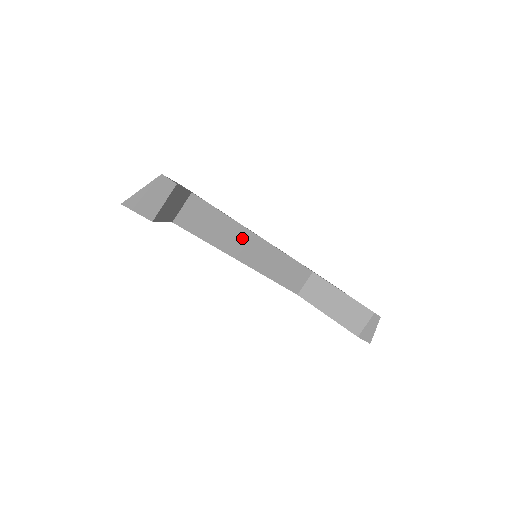
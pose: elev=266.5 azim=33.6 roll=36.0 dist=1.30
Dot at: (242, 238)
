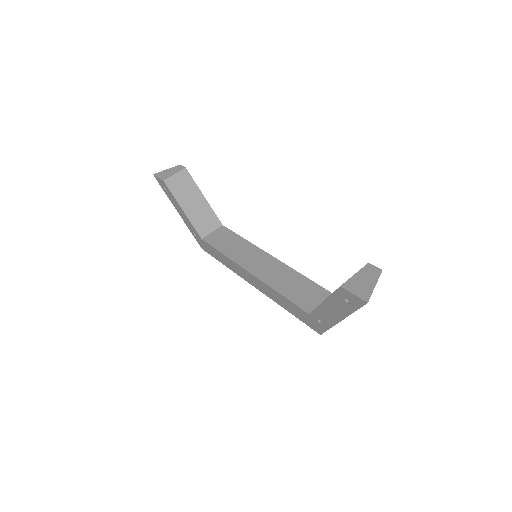
Dot at: (253, 254)
